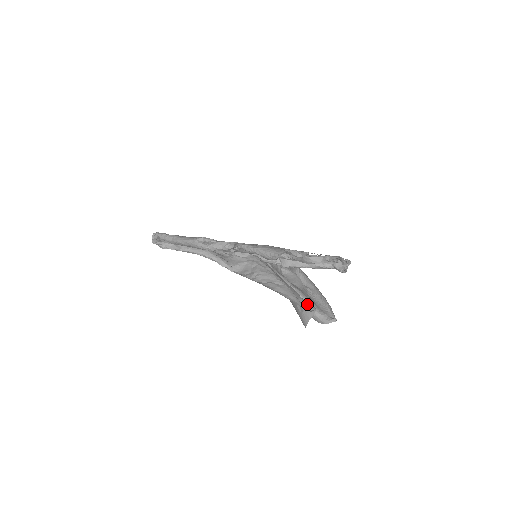
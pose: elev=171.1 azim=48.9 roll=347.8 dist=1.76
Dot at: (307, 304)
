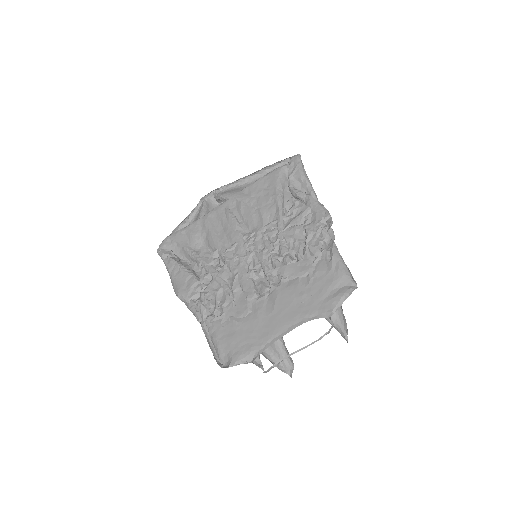
Dot at: (289, 362)
